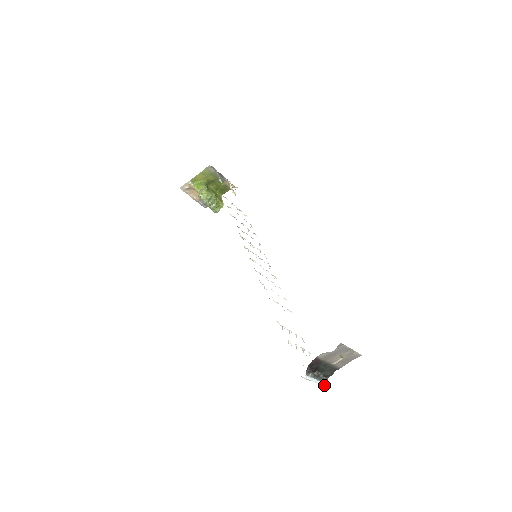
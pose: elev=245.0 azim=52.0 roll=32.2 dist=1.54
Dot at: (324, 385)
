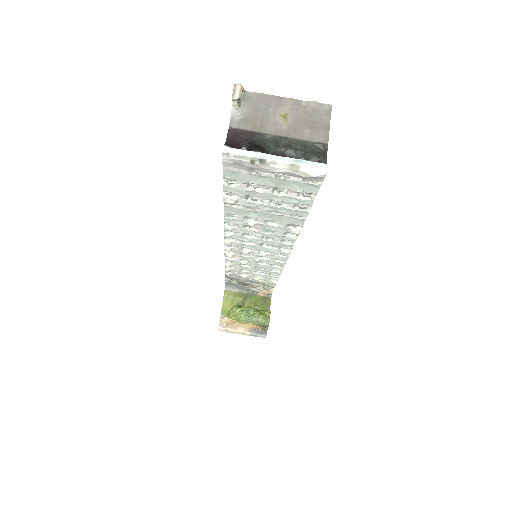
Dot at: (313, 165)
